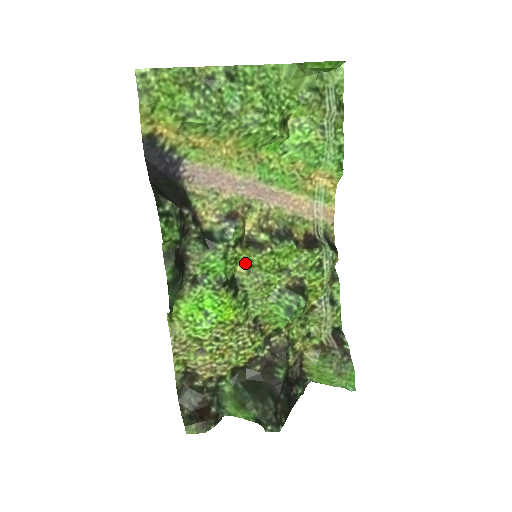
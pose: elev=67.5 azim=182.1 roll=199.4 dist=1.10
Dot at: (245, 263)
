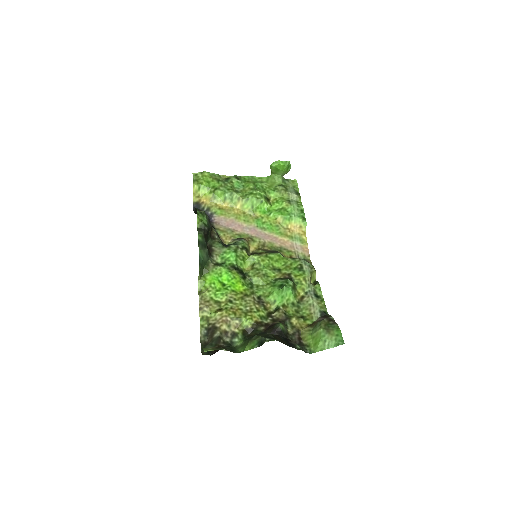
Dot at: (250, 264)
